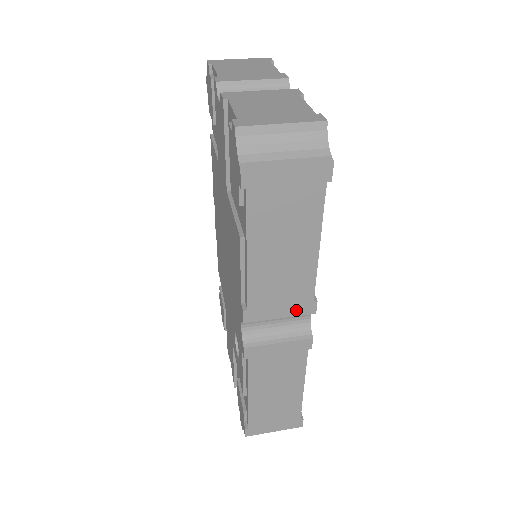
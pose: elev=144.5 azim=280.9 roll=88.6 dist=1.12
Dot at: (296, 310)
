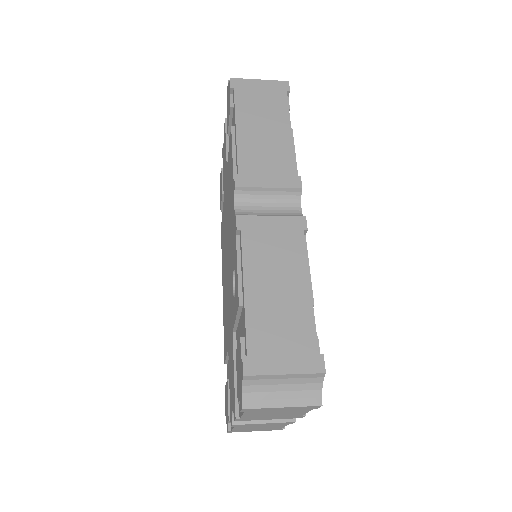
Dot at: (283, 182)
